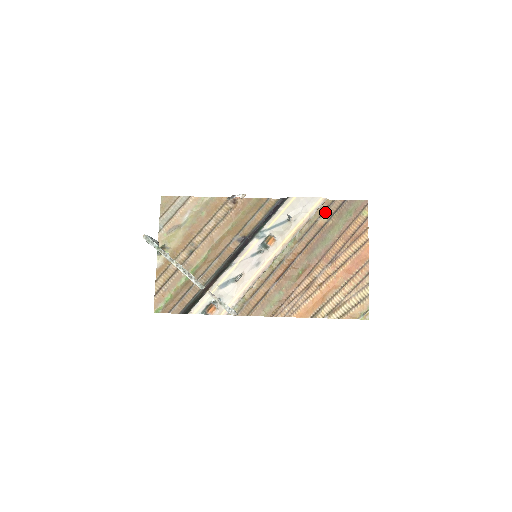
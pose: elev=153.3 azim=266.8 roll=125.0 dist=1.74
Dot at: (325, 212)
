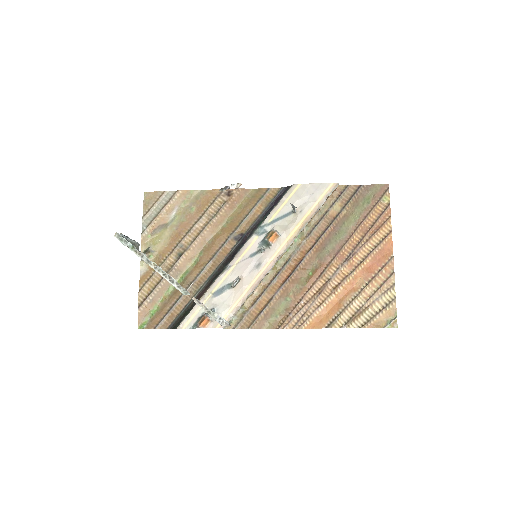
Dot at: (337, 200)
